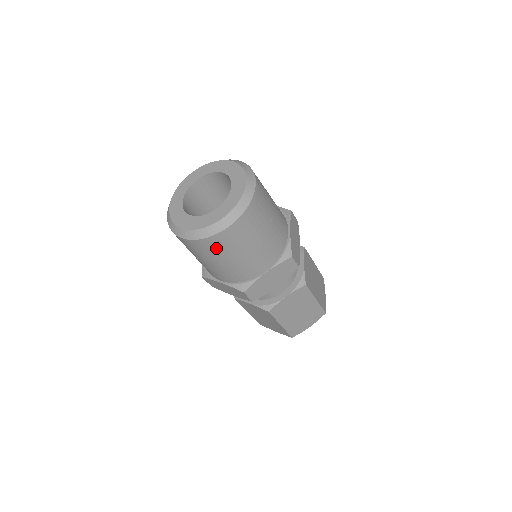
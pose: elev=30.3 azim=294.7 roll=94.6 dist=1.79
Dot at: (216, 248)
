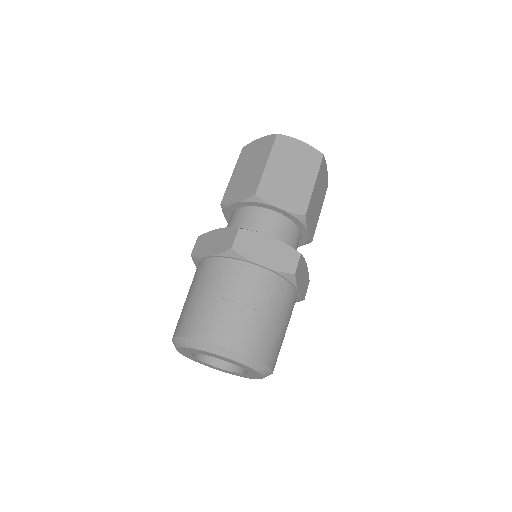
Dot at: occluded
